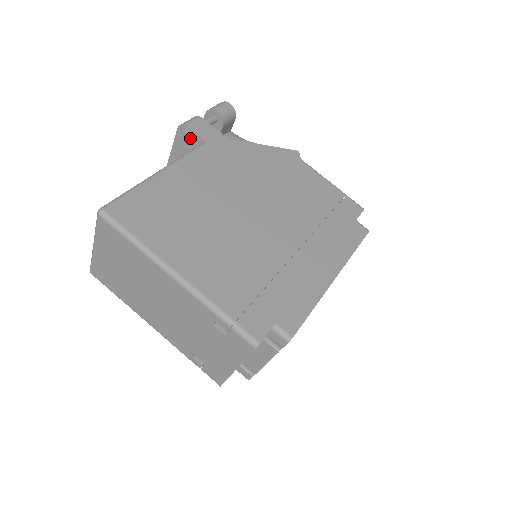
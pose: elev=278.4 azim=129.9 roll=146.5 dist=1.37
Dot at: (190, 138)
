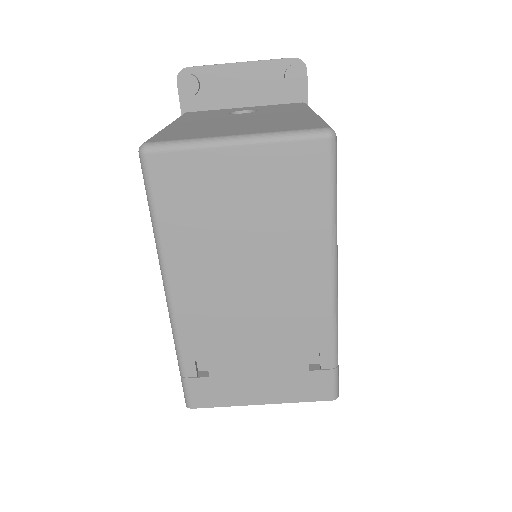
Dot at: (301, 85)
